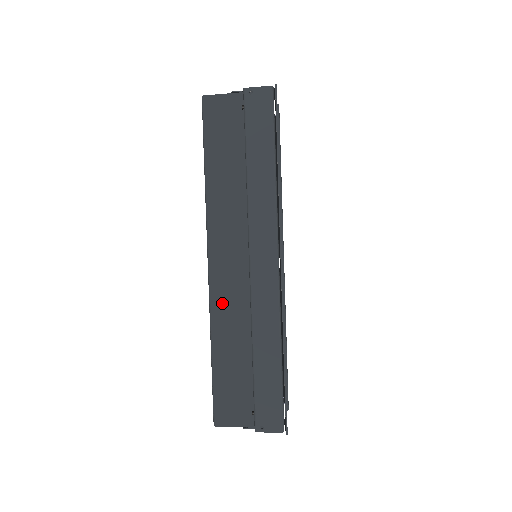
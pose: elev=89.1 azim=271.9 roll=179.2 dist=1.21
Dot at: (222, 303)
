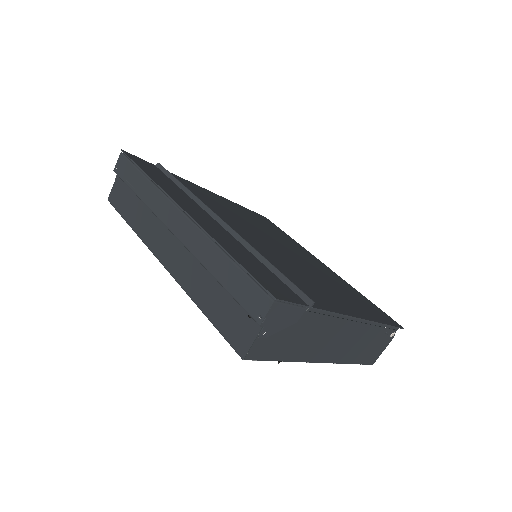
Dot at: (183, 275)
